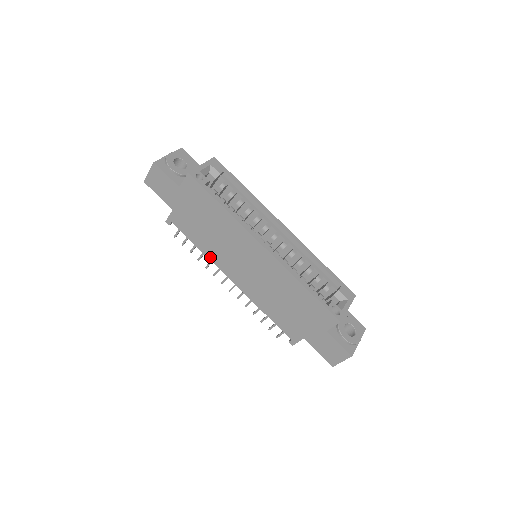
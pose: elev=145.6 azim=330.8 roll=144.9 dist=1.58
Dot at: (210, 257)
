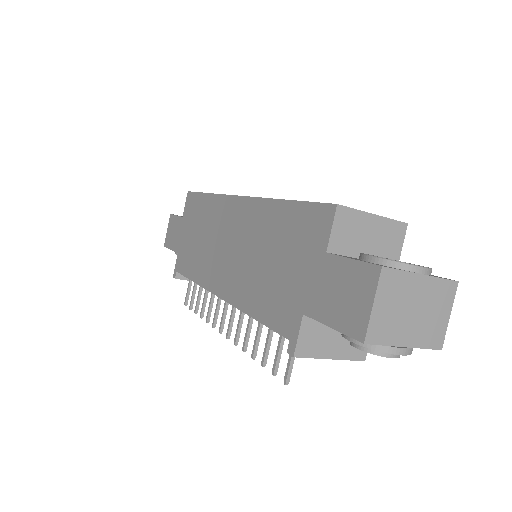
Dot at: (201, 281)
